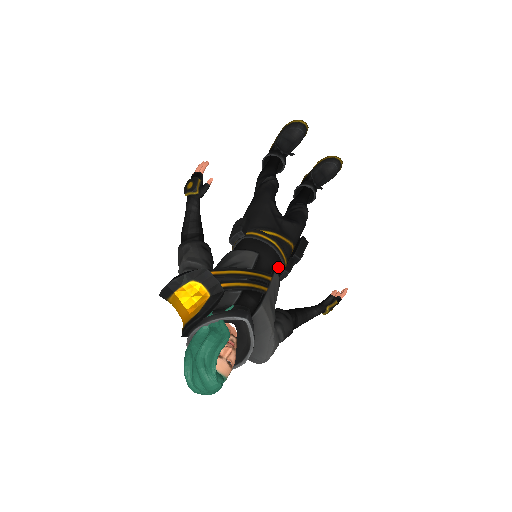
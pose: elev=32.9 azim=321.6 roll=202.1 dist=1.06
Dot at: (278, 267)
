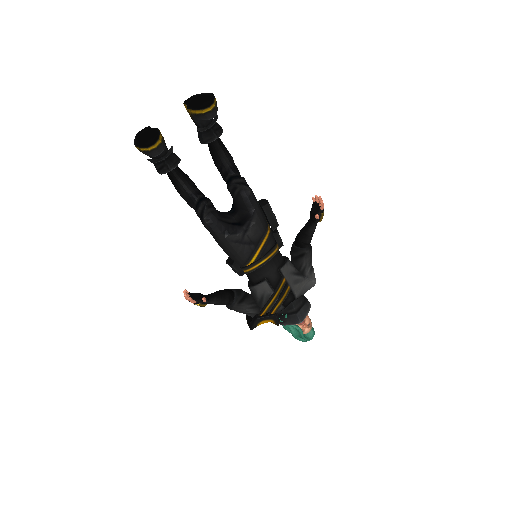
Dot at: (278, 261)
